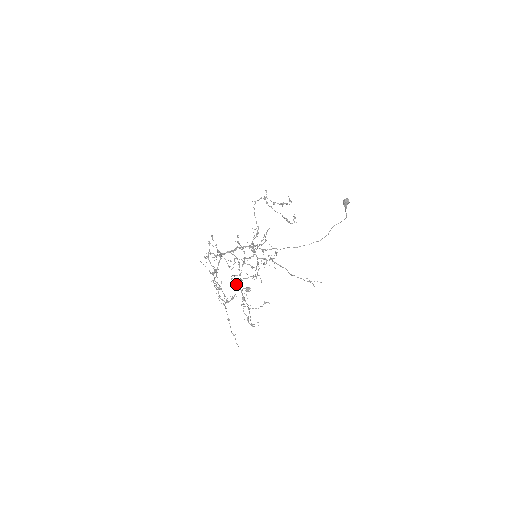
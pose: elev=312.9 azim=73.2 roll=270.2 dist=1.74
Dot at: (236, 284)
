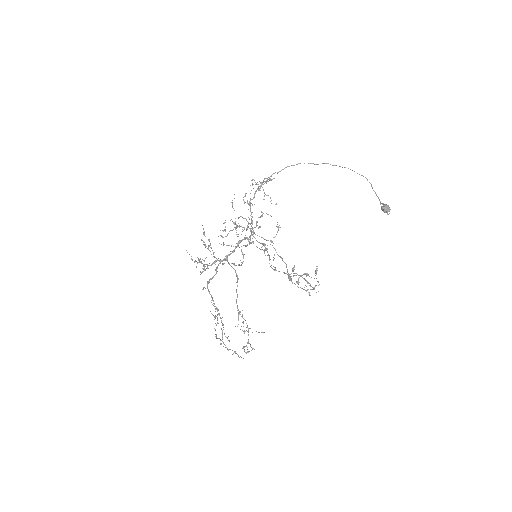
Dot at: (241, 357)
